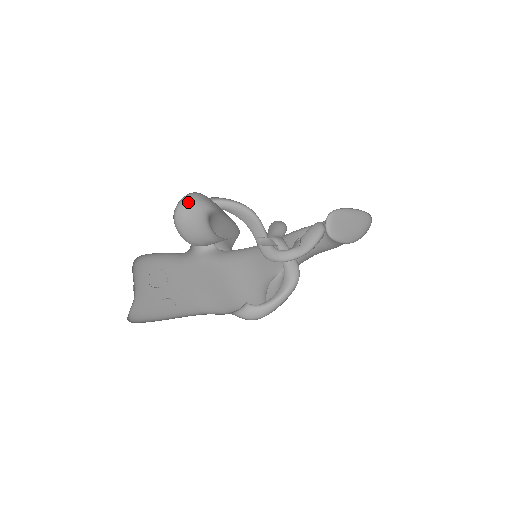
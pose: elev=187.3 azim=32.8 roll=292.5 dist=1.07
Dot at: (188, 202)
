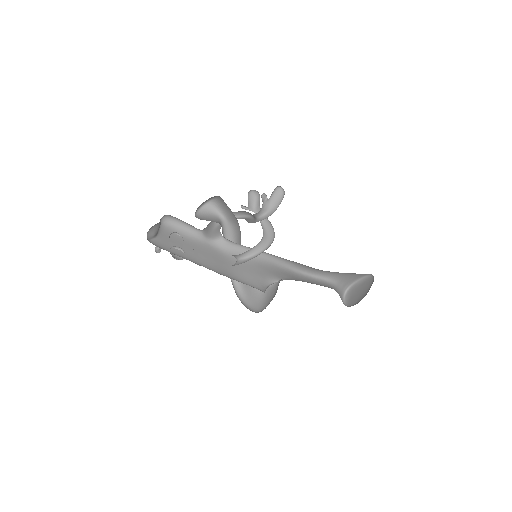
Dot at: (207, 210)
